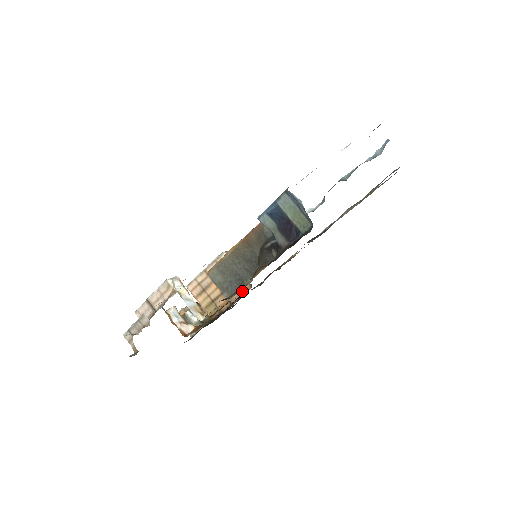
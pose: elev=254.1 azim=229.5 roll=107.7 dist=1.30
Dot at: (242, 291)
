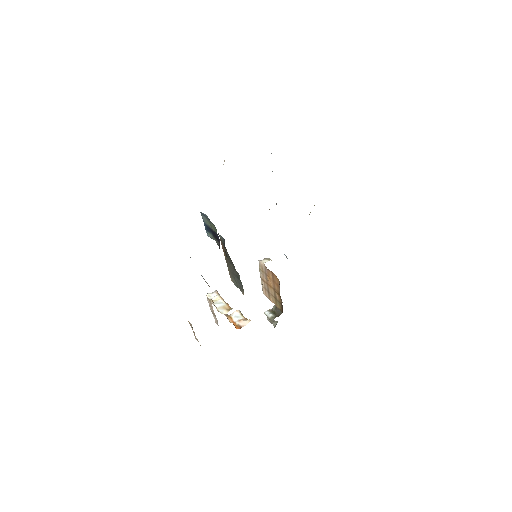
Dot at: (278, 283)
